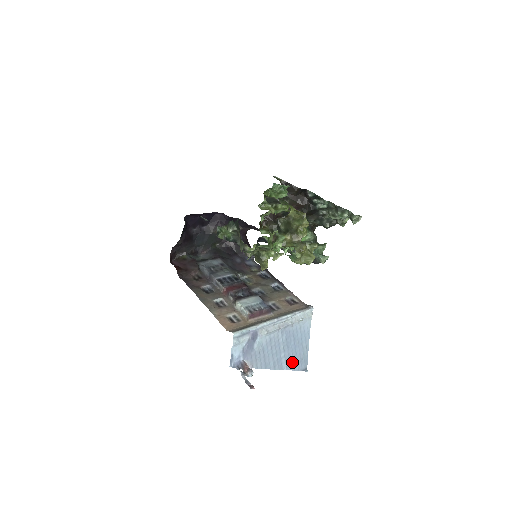
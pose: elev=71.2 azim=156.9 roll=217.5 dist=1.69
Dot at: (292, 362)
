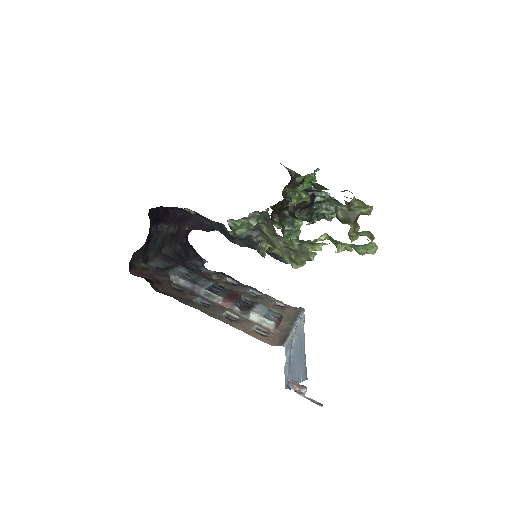
Dot at: (303, 372)
